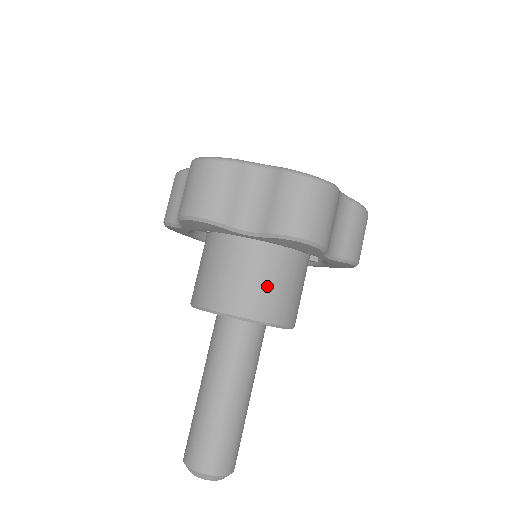
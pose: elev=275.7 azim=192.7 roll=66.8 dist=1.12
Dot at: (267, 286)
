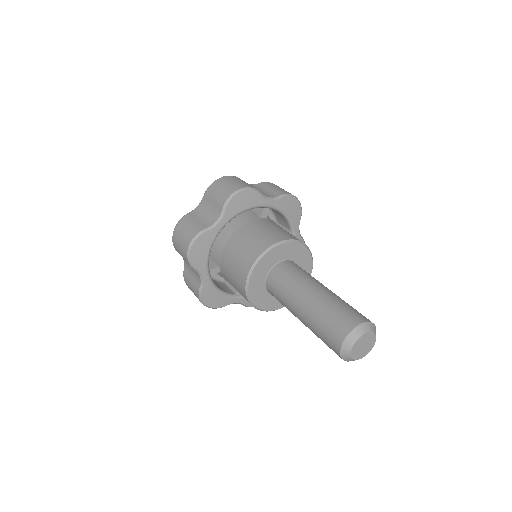
Dot at: occluded
